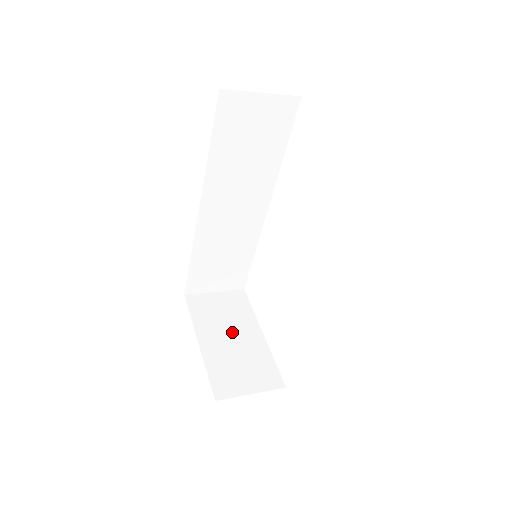
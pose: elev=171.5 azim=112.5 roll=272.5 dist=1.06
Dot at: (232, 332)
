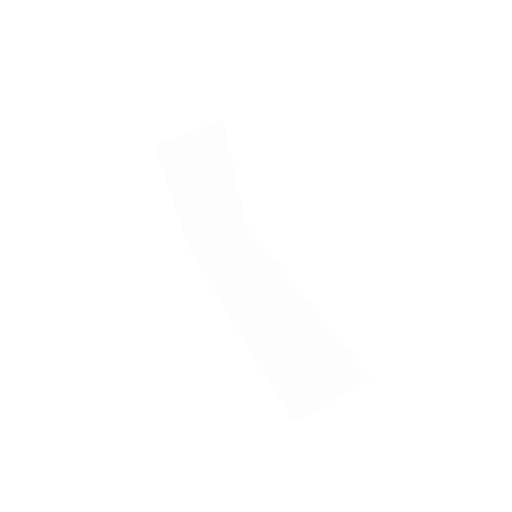
Dot at: (206, 185)
